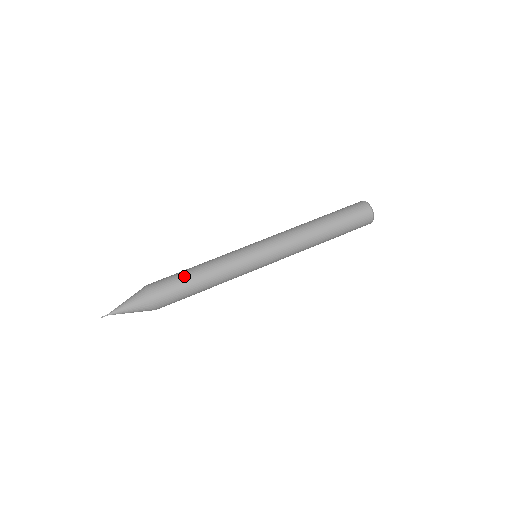
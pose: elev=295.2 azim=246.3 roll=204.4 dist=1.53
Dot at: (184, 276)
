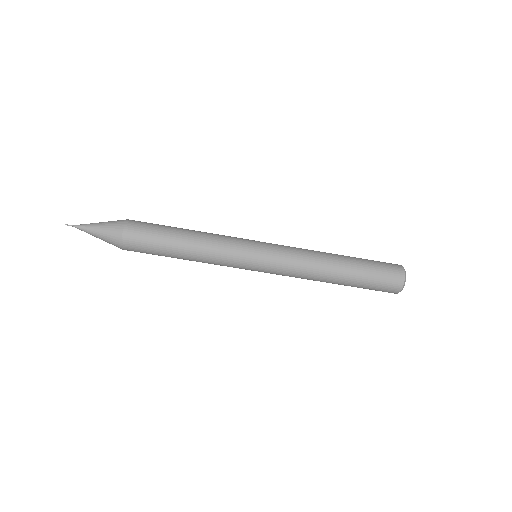
Dot at: (167, 246)
